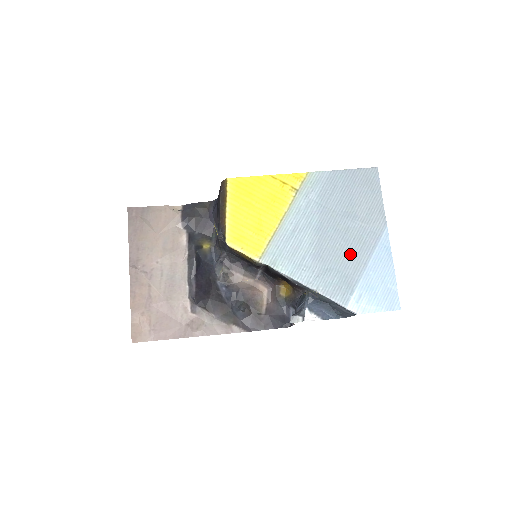
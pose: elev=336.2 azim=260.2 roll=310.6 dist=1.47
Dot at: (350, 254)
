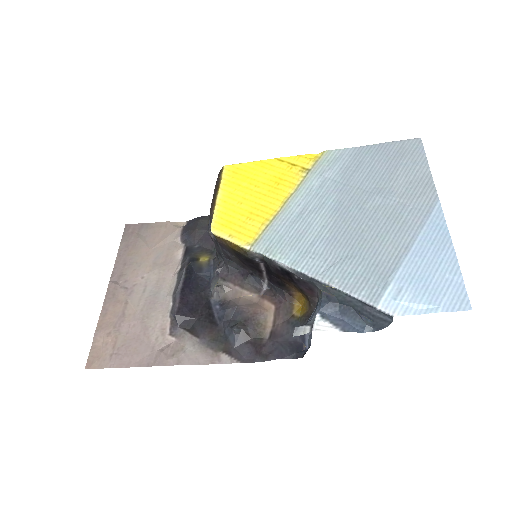
Dot at: (382, 236)
